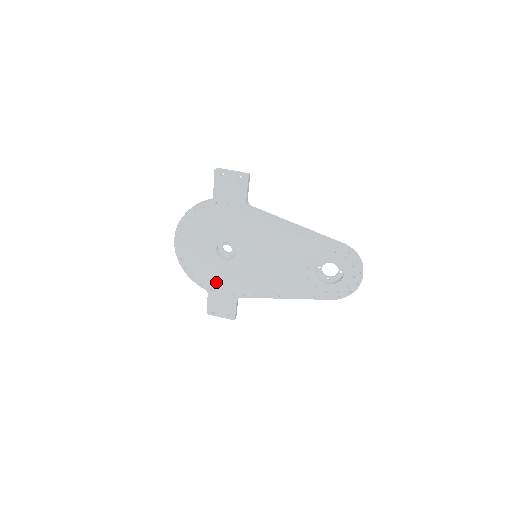
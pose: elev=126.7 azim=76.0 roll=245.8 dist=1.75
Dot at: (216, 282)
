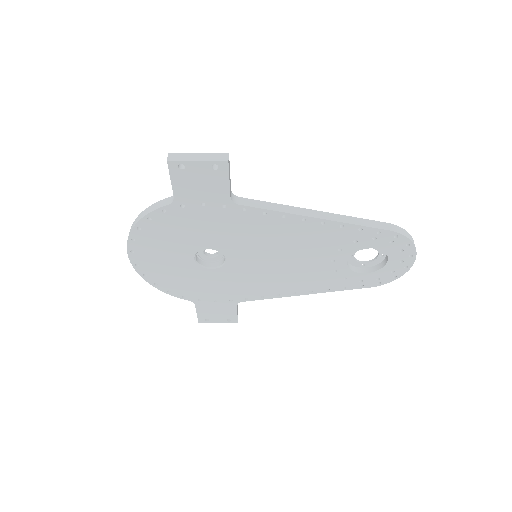
Dot at: (204, 292)
